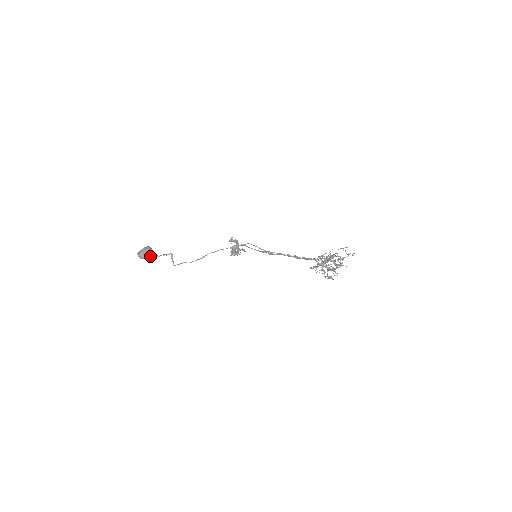
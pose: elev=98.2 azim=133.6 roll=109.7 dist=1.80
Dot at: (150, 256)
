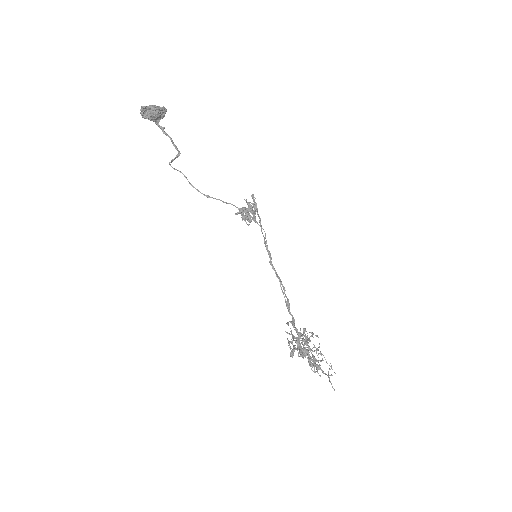
Dot at: (155, 122)
